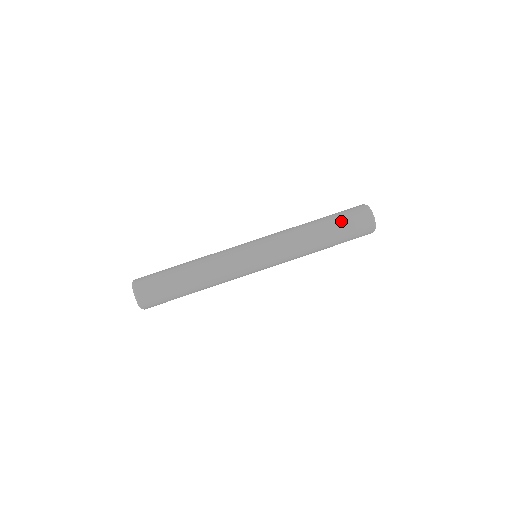
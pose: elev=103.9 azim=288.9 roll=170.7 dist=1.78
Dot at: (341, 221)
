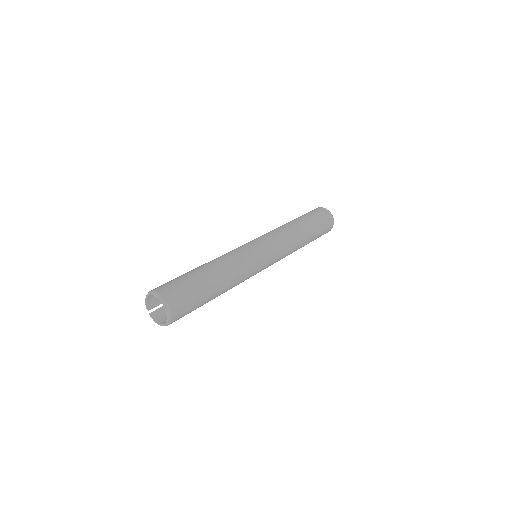
Dot at: occluded
